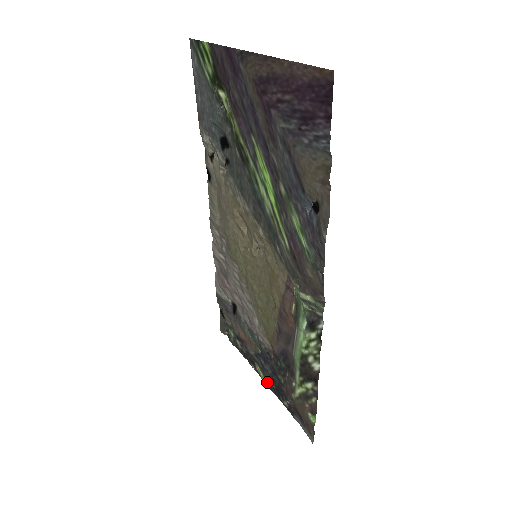
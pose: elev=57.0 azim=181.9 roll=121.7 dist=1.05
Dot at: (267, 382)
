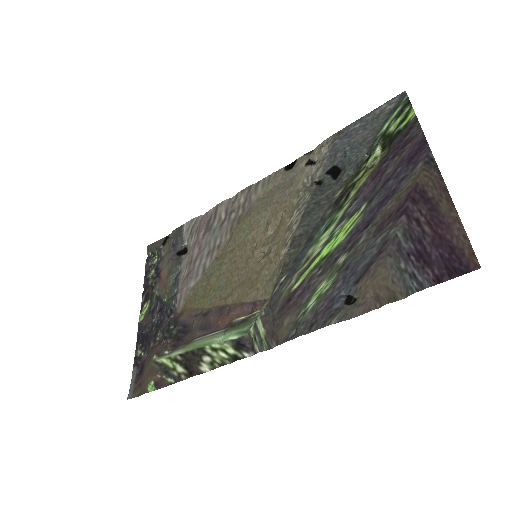
Dot at: (142, 323)
